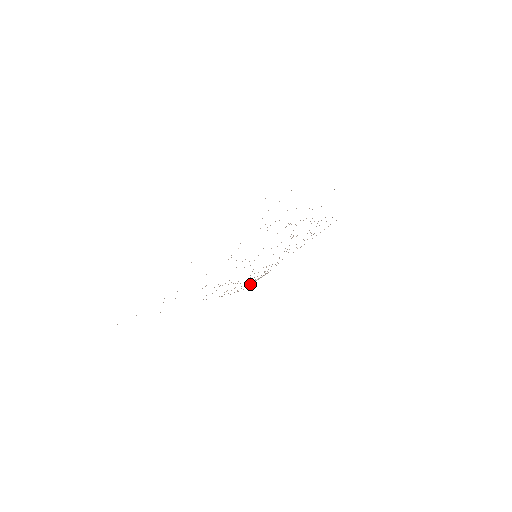
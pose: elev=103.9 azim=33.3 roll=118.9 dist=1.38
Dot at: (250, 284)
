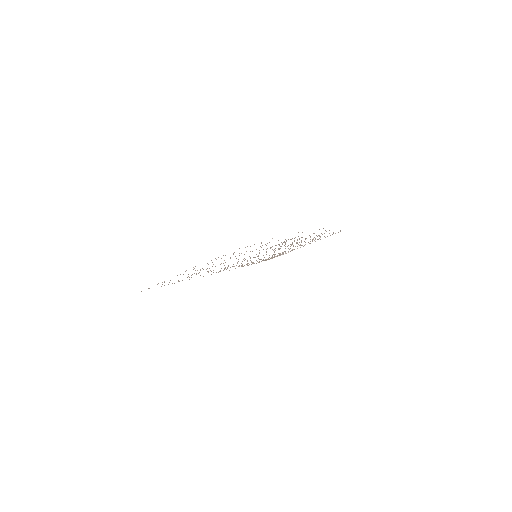
Dot at: occluded
